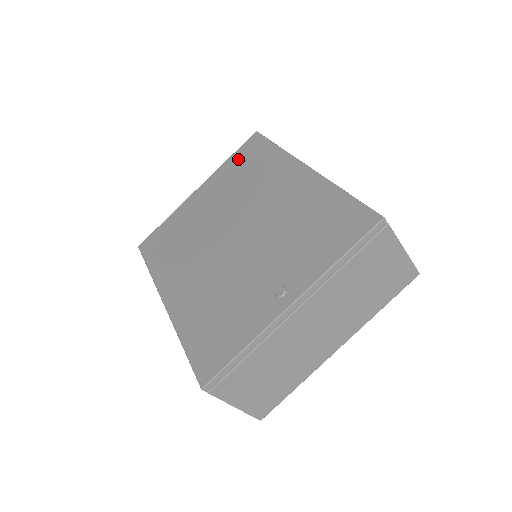
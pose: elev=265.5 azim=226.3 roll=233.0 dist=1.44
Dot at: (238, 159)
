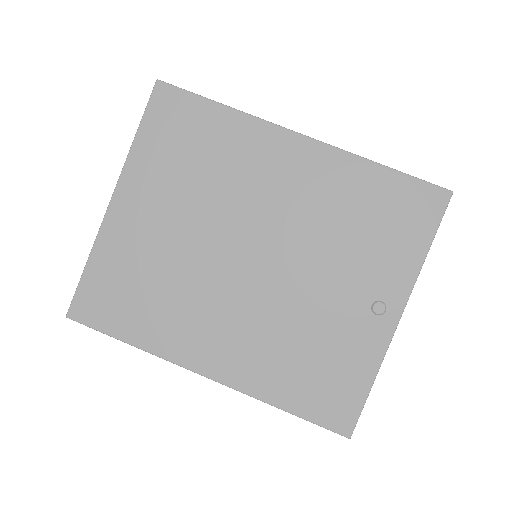
Dot at: (159, 135)
